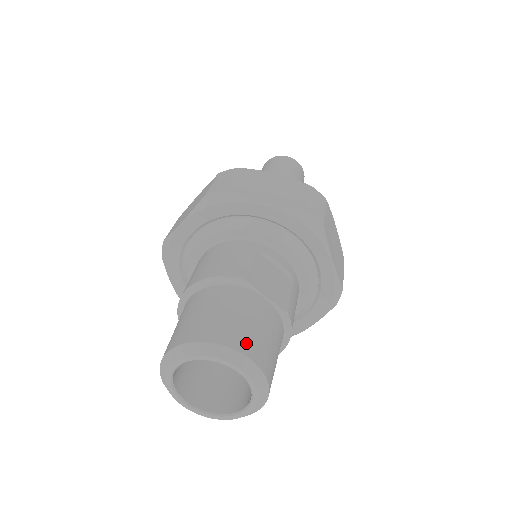
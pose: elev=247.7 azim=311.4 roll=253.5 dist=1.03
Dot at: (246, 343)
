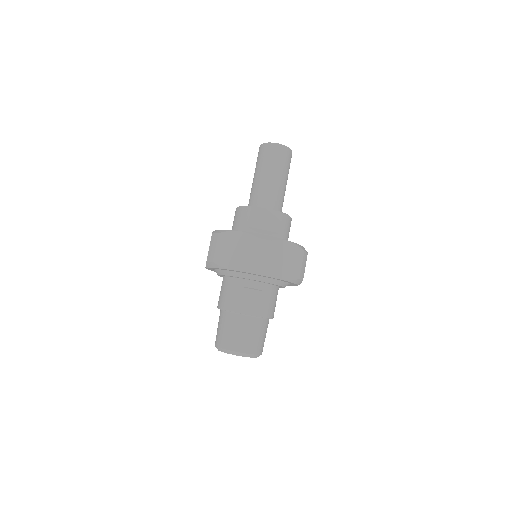
Dot at: (238, 346)
